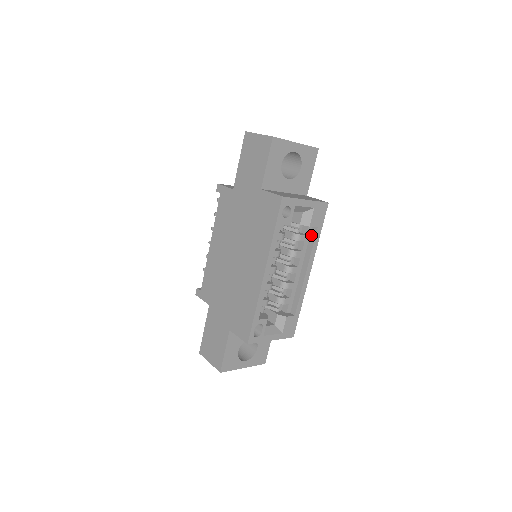
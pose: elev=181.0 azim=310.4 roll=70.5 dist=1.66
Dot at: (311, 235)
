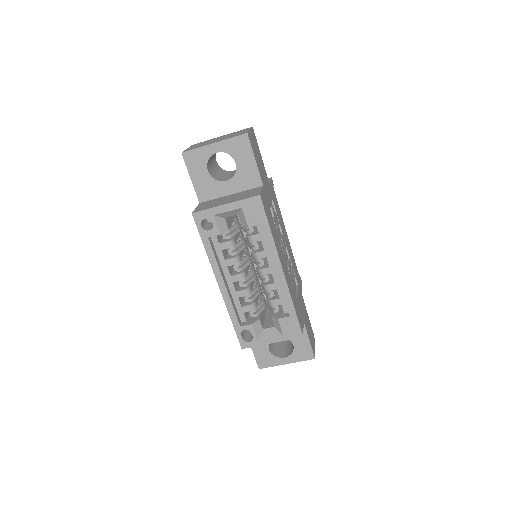
Dot at: occluded
